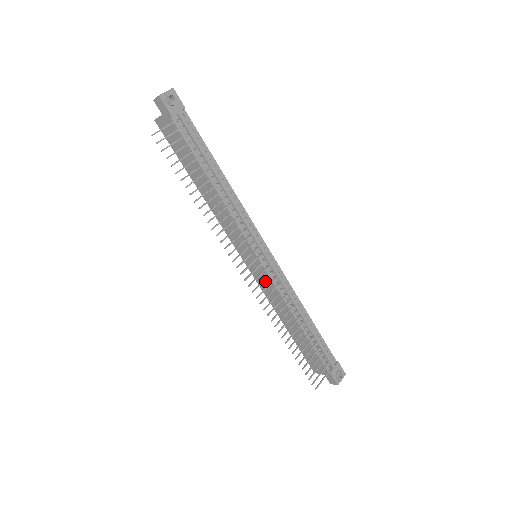
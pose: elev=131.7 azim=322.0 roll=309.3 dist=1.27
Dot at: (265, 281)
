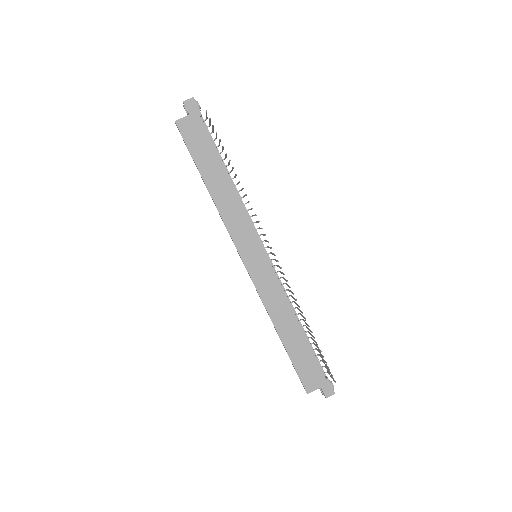
Dot at: (267, 280)
